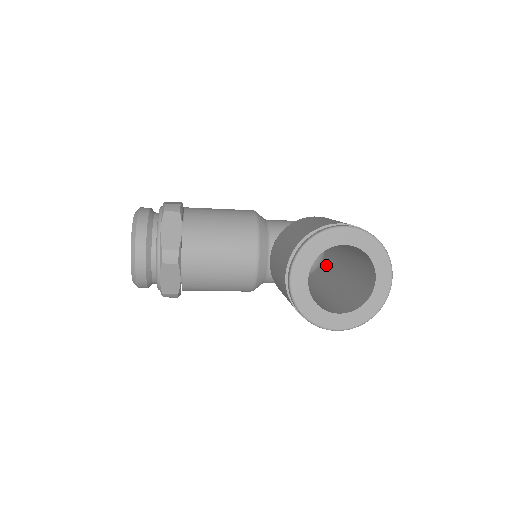
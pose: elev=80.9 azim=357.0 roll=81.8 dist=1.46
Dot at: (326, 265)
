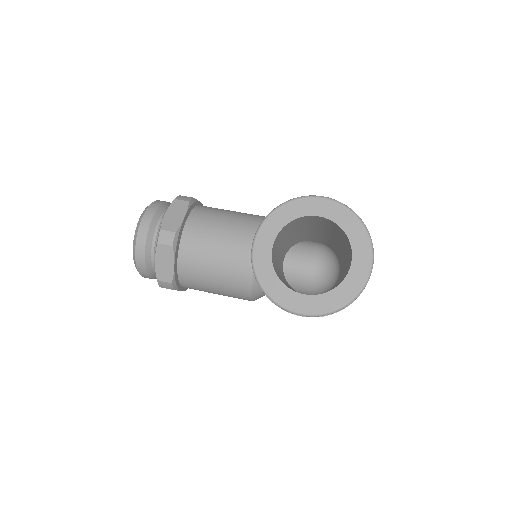
Dot at: occluded
